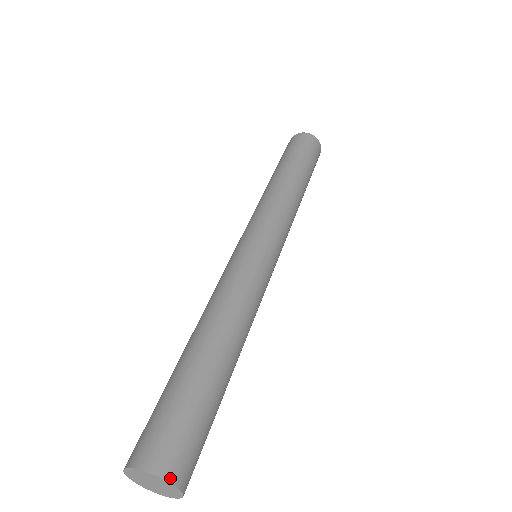
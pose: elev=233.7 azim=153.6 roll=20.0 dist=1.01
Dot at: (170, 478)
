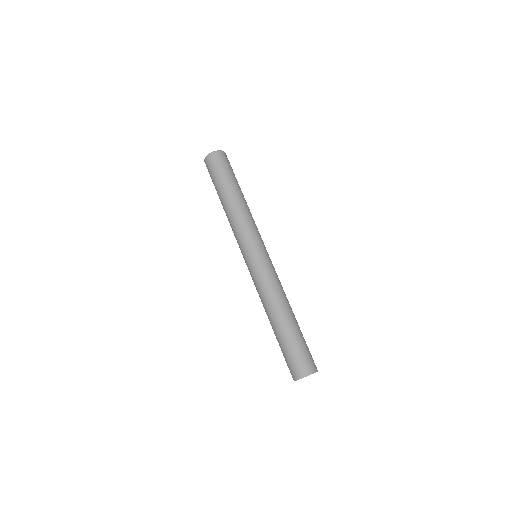
Dot at: (317, 370)
